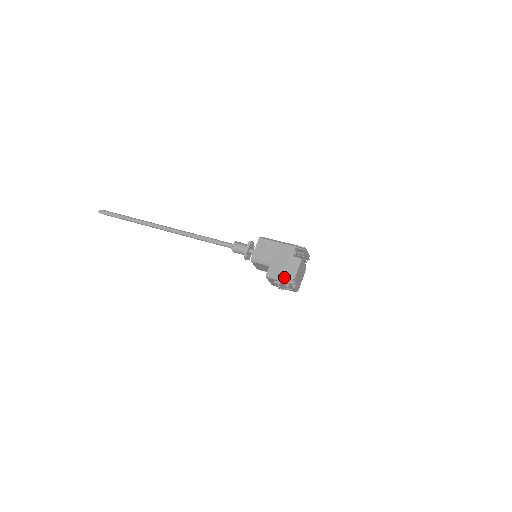
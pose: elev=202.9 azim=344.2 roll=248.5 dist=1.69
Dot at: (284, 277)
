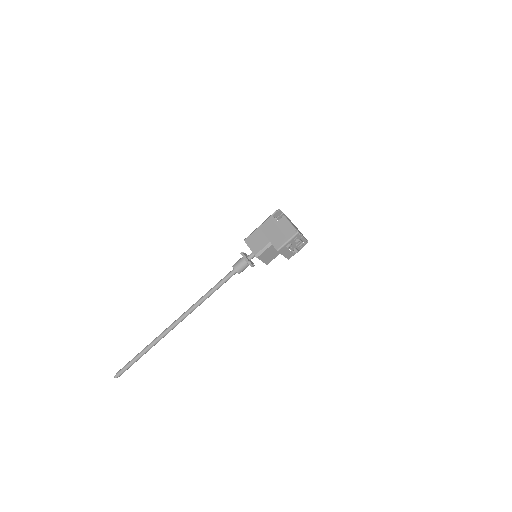
Dot at: (288, 236)
